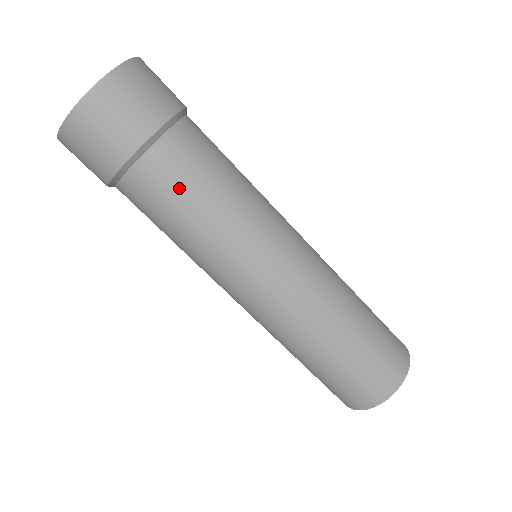
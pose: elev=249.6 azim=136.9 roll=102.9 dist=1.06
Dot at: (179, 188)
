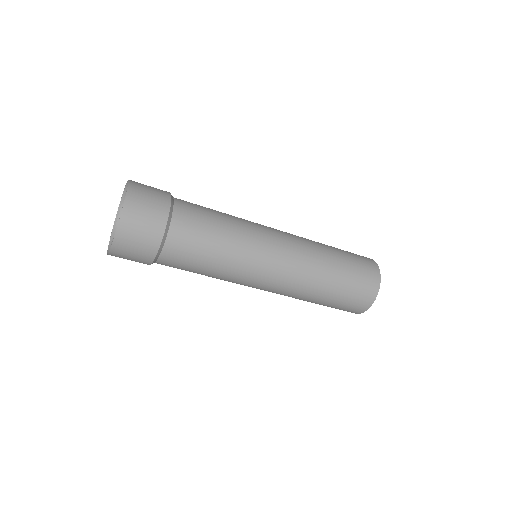
Dot at: (197, 244)
